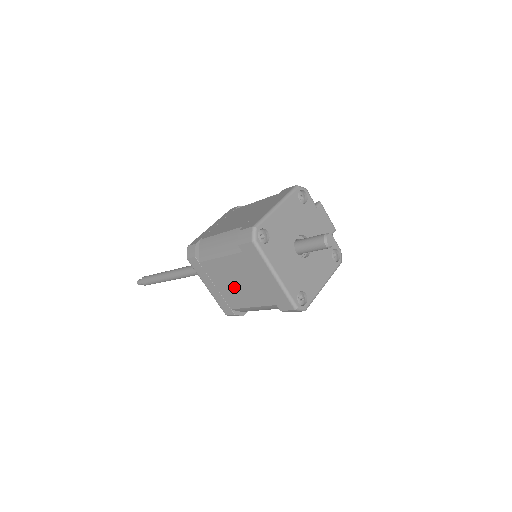
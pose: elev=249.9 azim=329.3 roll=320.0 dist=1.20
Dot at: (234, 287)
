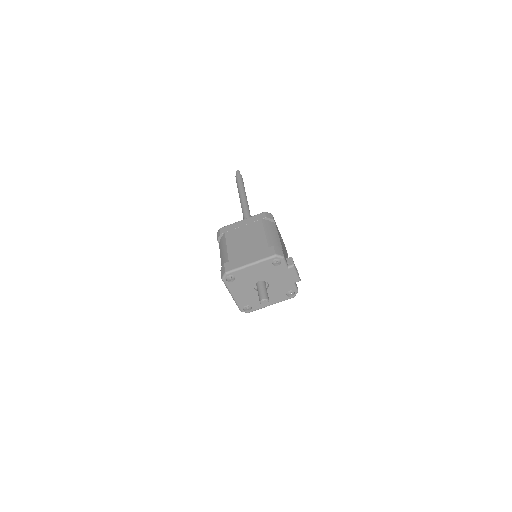
Dot at: occluded
